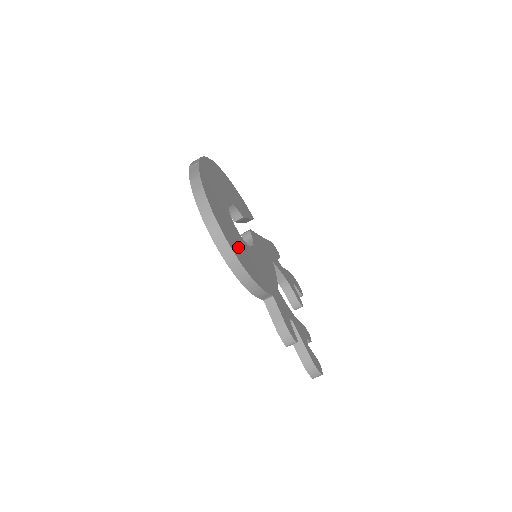
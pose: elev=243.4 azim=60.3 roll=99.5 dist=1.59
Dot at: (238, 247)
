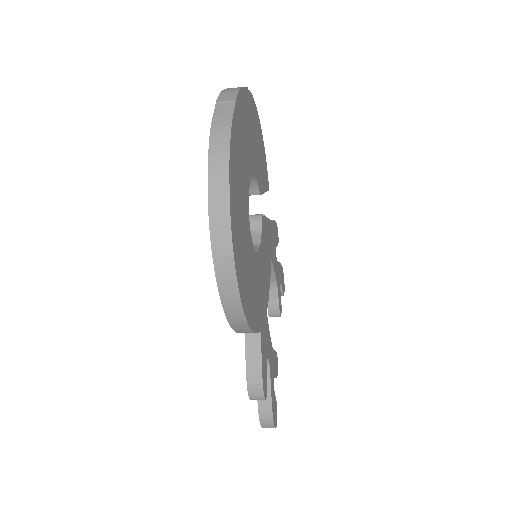
Dot at: (244, 265)
